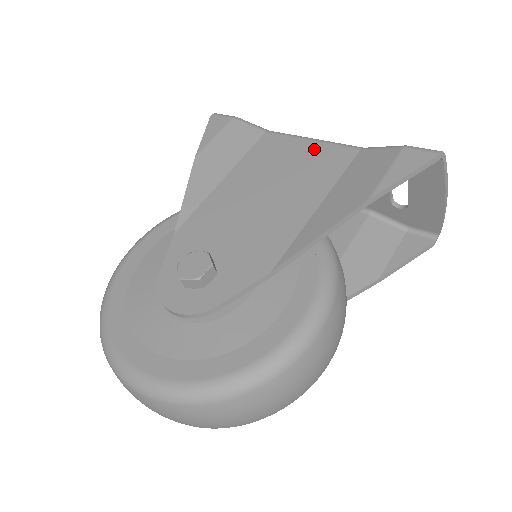
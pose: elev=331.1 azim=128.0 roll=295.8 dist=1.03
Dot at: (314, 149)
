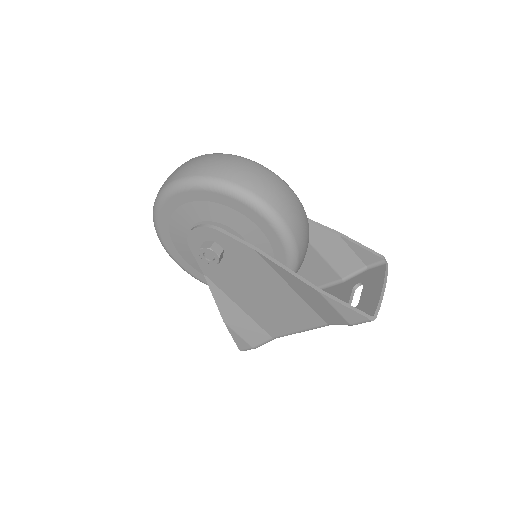
Dot at: (316, 279)
